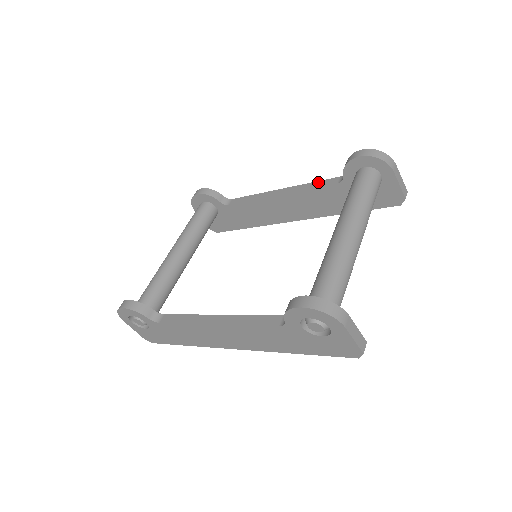
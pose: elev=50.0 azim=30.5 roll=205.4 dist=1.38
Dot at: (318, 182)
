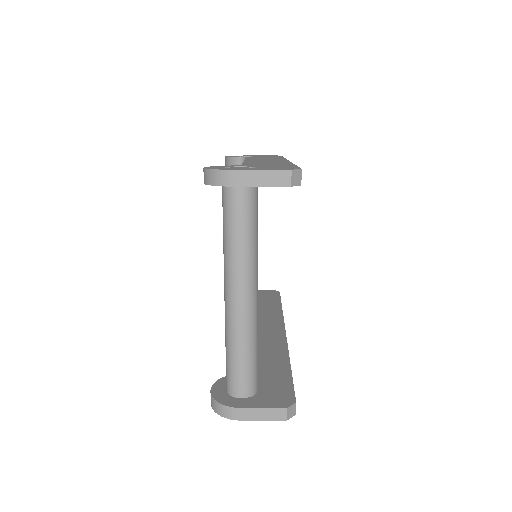
Dot at: occluded
